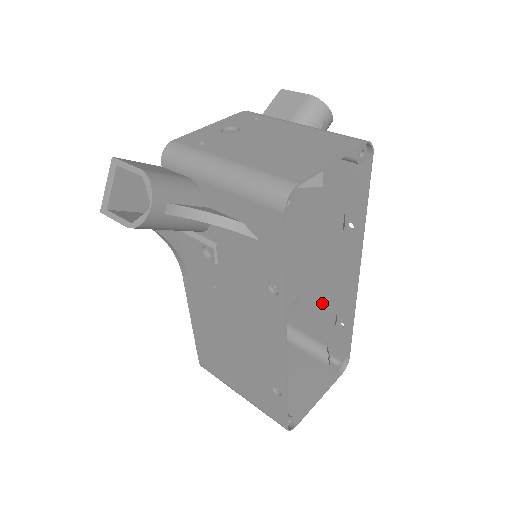
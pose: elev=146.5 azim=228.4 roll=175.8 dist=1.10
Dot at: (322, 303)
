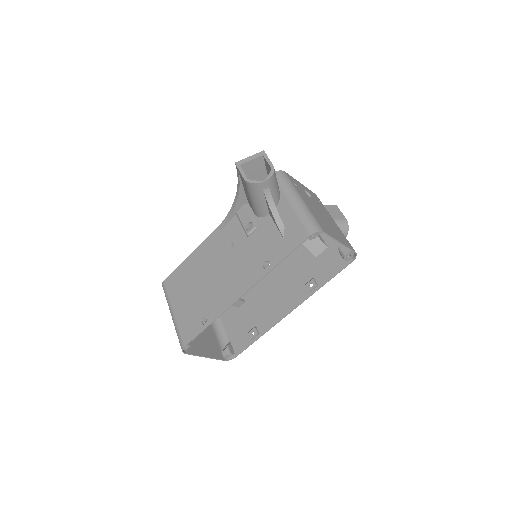
Dot at: (254, 315)
